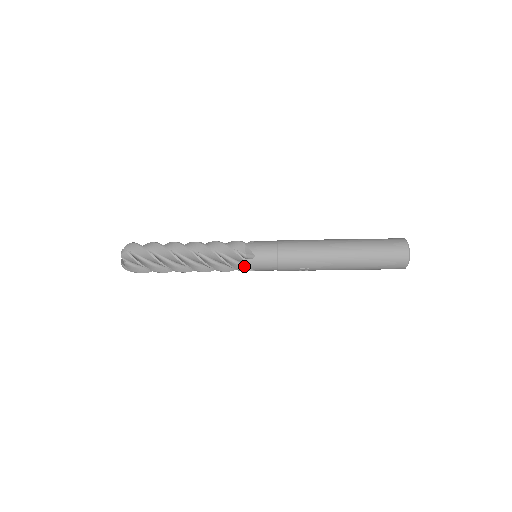
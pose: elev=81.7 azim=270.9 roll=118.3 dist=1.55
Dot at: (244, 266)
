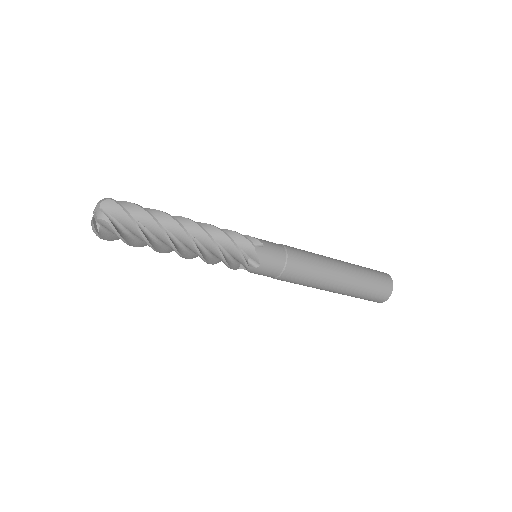
Dot at: (239, 264)
